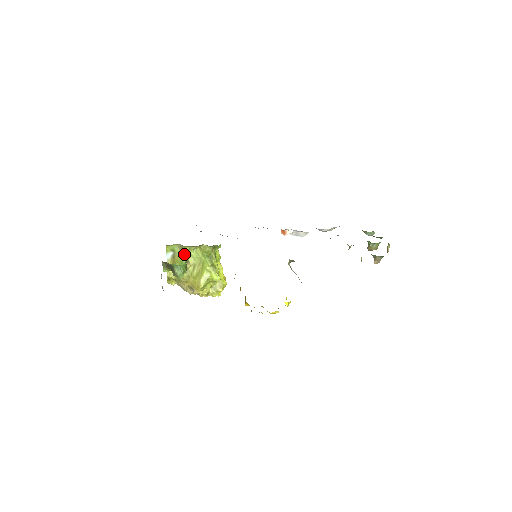
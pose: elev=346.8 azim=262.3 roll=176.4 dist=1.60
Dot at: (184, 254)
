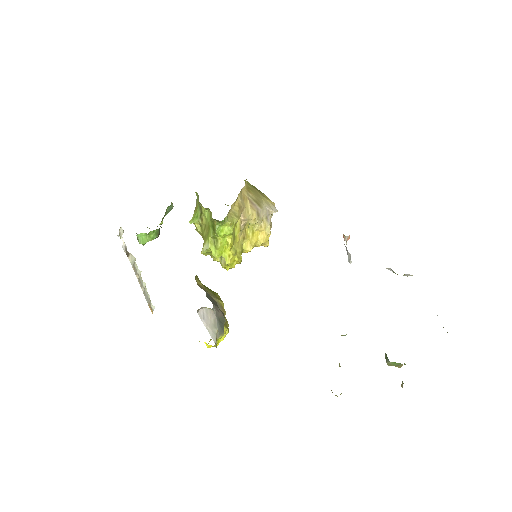
Dot at: (201, 208)
